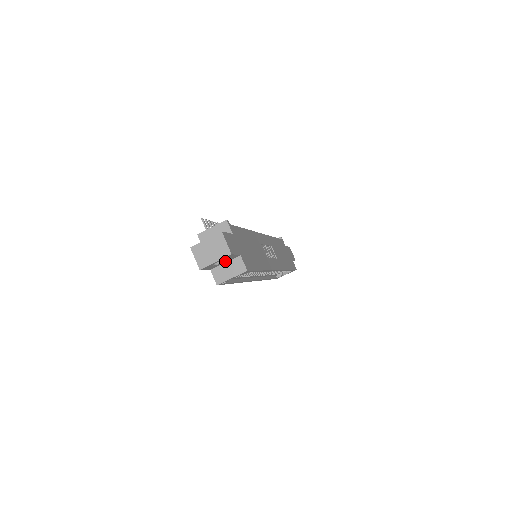
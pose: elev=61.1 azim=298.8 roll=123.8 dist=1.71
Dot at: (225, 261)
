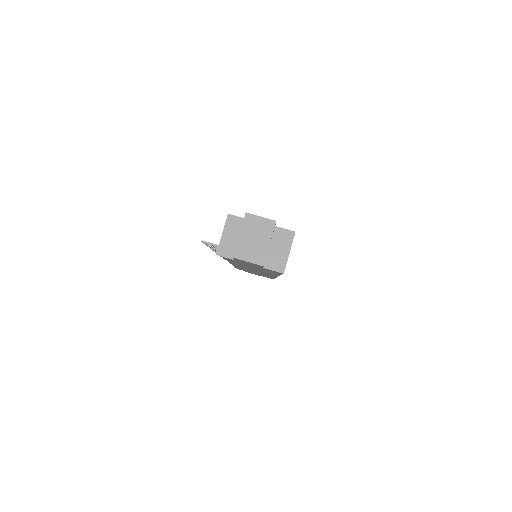
Dot at: occluded
